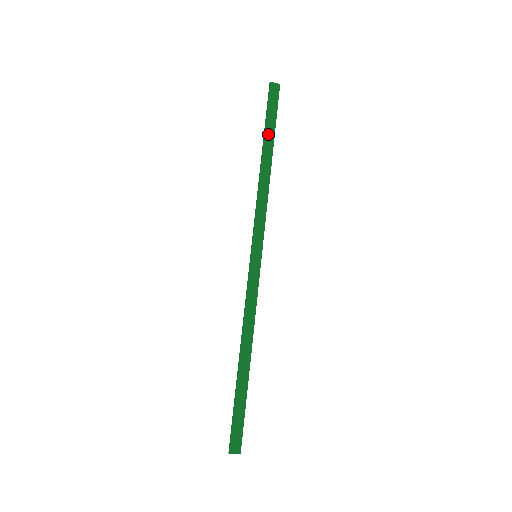
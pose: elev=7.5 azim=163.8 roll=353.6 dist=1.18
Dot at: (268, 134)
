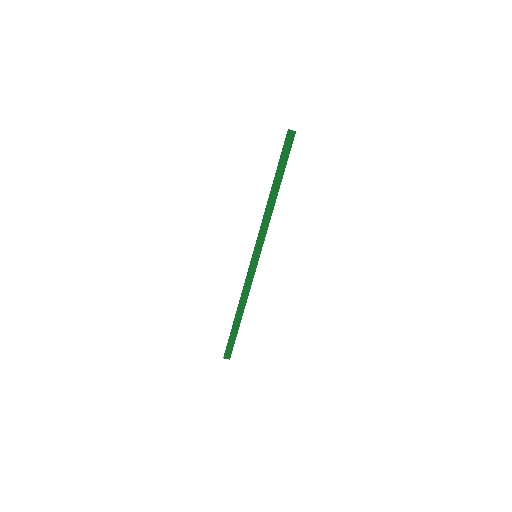
Dot at: (279, 172)
